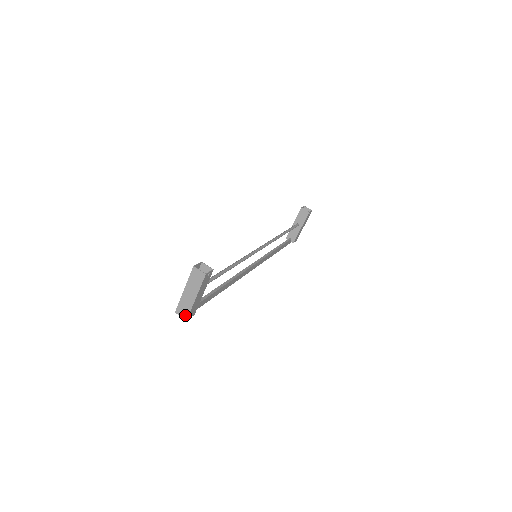
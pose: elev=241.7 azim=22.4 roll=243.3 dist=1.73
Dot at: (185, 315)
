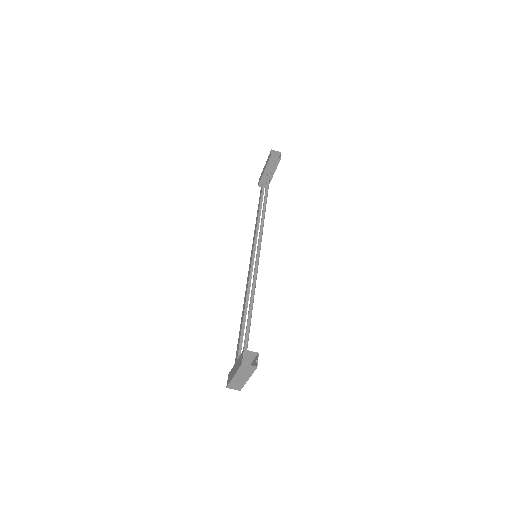
Dot at: (238, 388)
